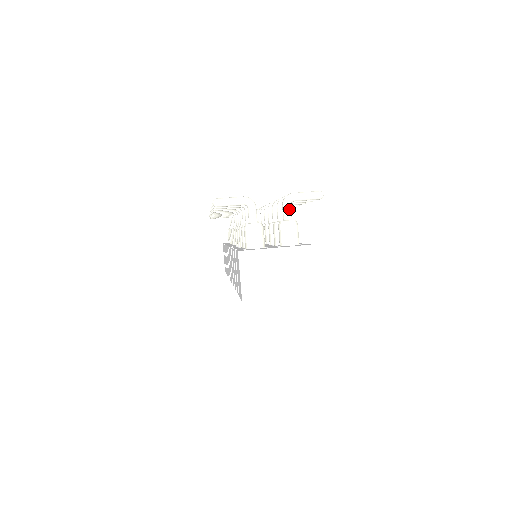
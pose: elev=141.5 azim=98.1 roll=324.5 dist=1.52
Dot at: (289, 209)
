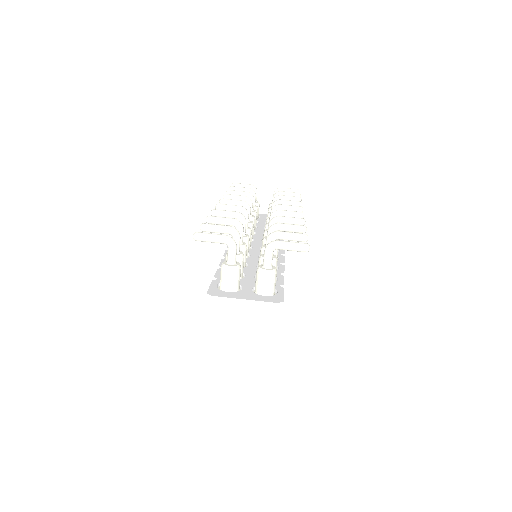
Dot at: (270, 257)
